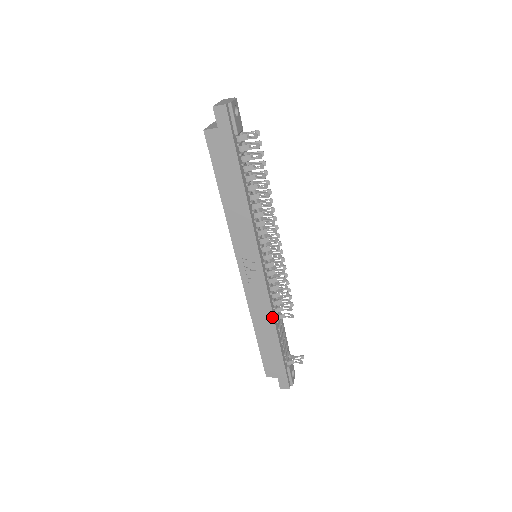
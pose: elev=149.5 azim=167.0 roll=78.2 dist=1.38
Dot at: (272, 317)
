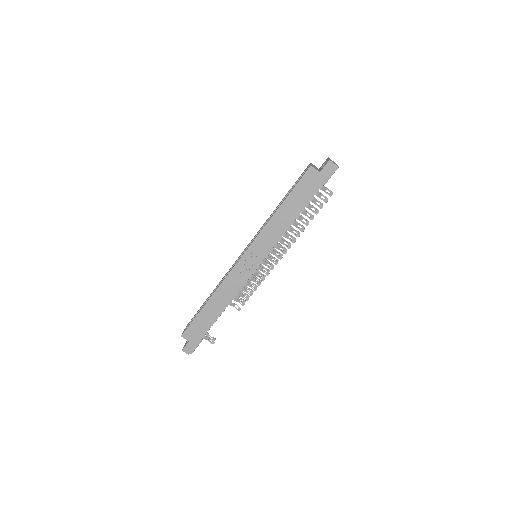
Dot at: (230, 301)
